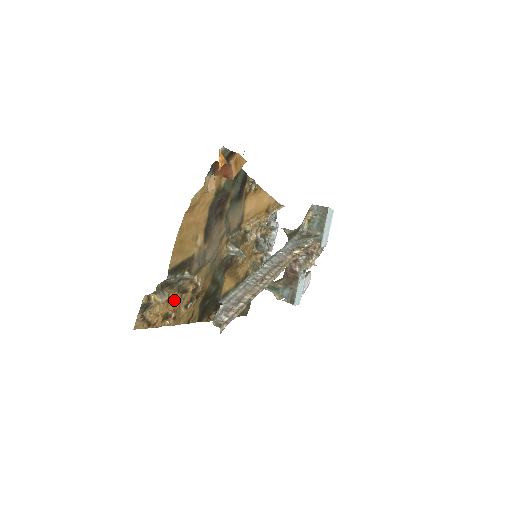
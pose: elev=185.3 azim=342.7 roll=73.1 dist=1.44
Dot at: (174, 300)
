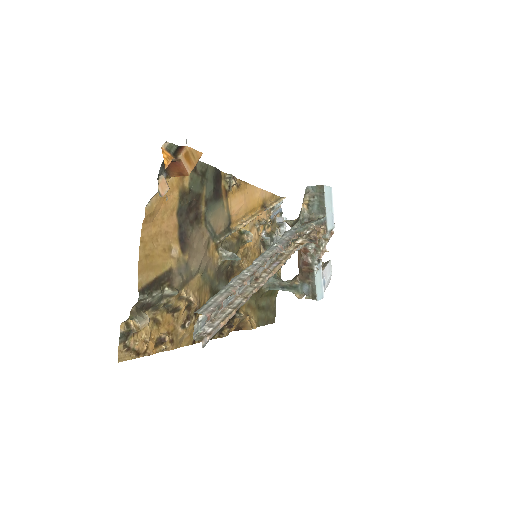
Dot at: (165, 322)
